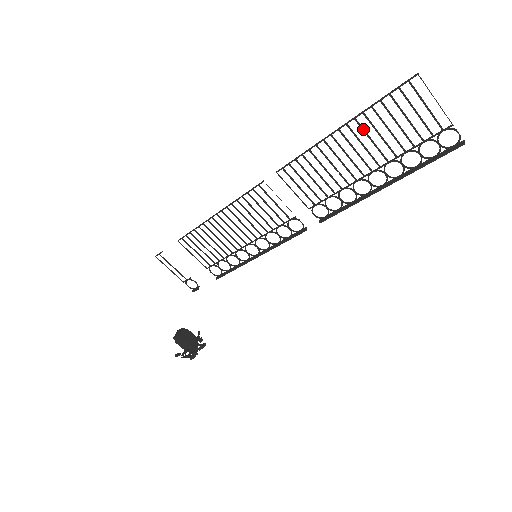
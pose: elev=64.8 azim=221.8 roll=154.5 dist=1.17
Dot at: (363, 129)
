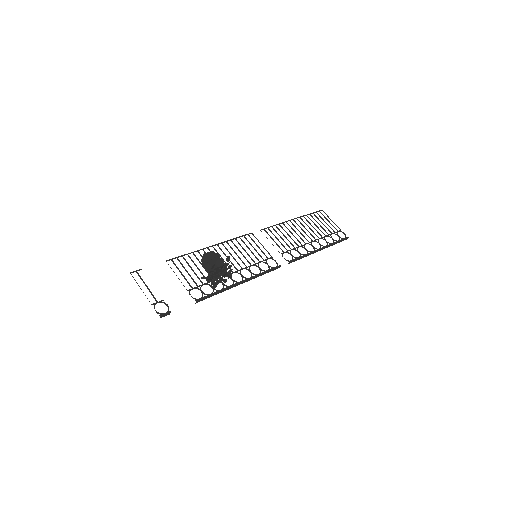
Dot at: occluded
